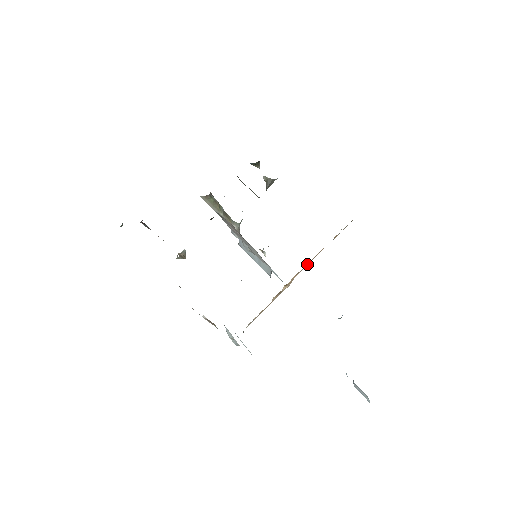
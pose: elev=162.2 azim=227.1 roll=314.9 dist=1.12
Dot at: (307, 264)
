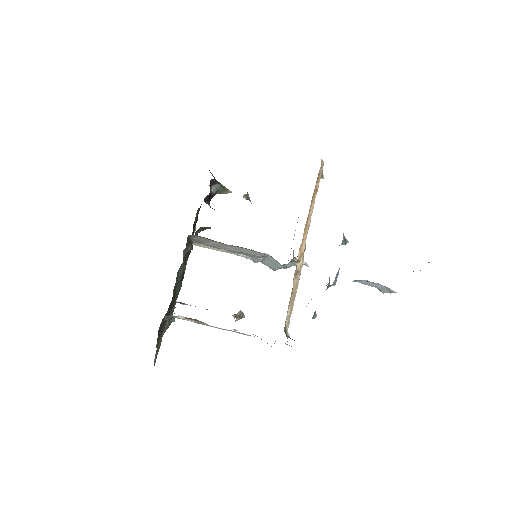
Dot at: (306, 229)
